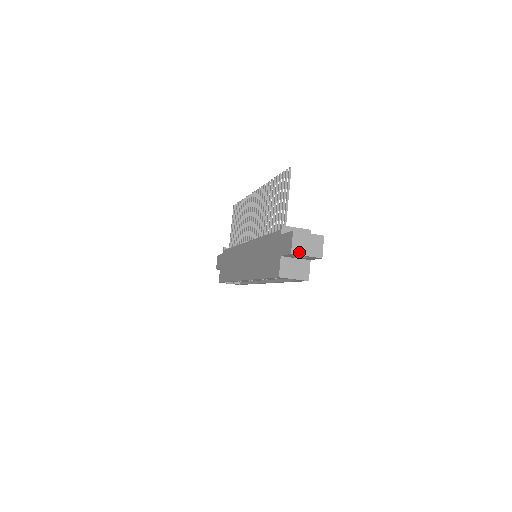
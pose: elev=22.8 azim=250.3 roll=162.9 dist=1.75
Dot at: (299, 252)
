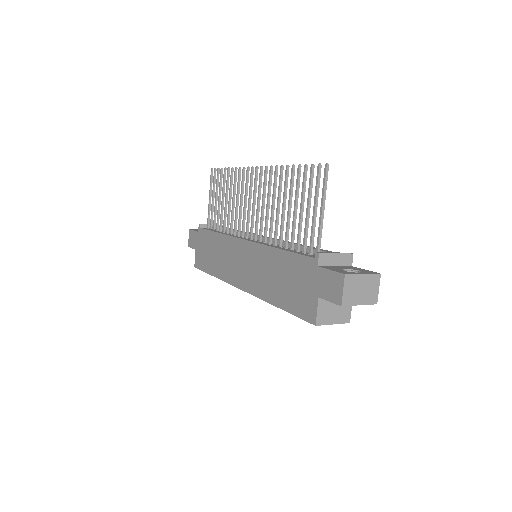
Dot at: (351, 302)
